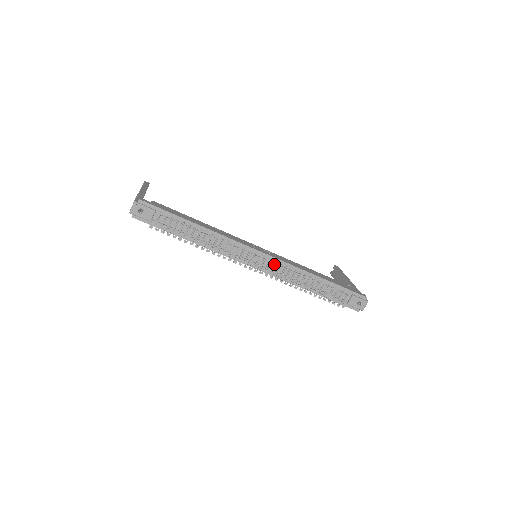
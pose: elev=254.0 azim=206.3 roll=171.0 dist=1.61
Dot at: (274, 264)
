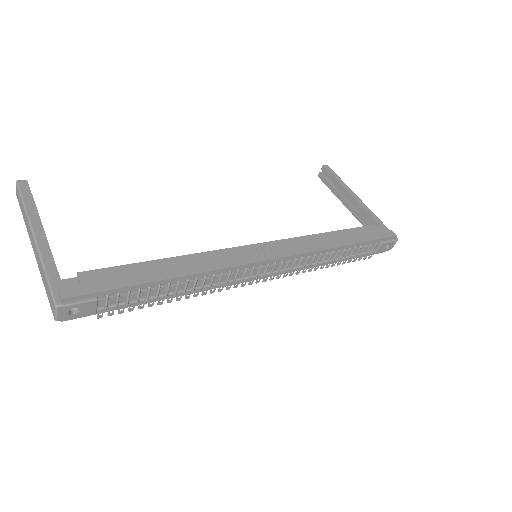
Dot at: (287, 263)
